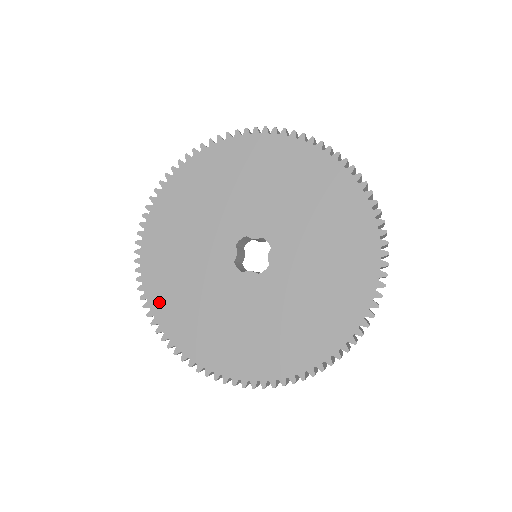
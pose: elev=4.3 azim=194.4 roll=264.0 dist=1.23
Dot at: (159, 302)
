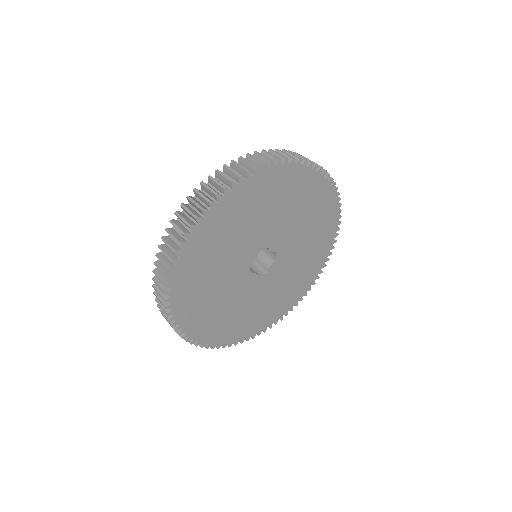
Dot at: (246, 332)
